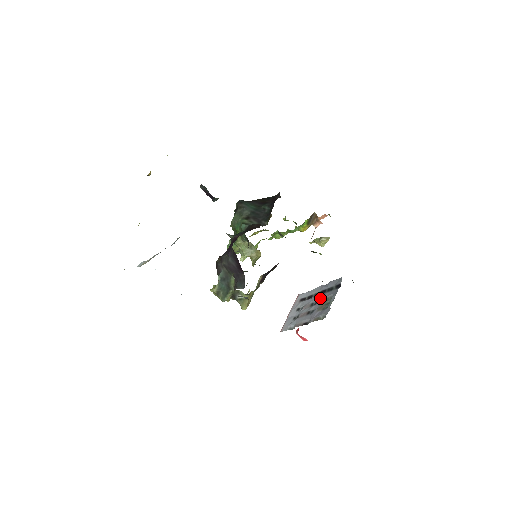
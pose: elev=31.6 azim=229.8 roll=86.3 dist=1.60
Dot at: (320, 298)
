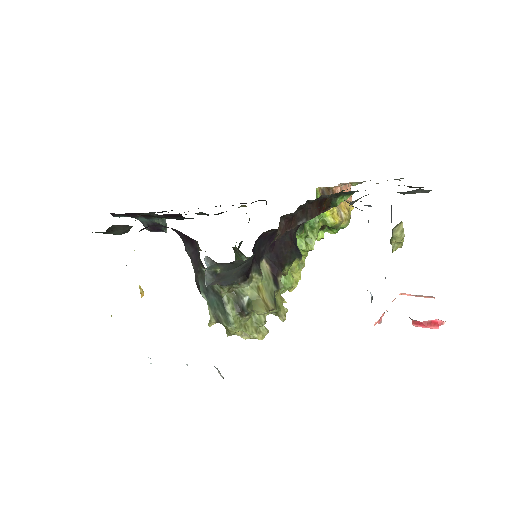
Dot at: occluded
